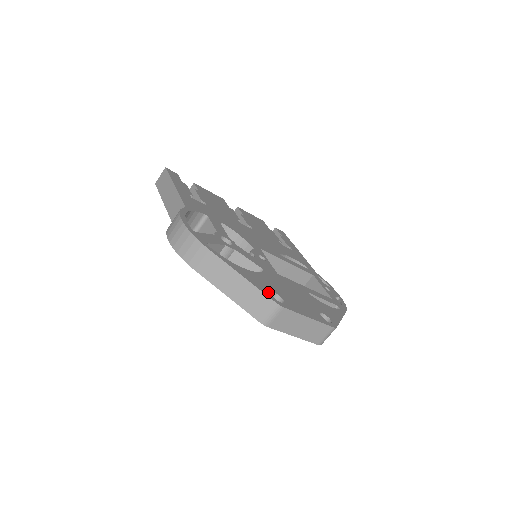
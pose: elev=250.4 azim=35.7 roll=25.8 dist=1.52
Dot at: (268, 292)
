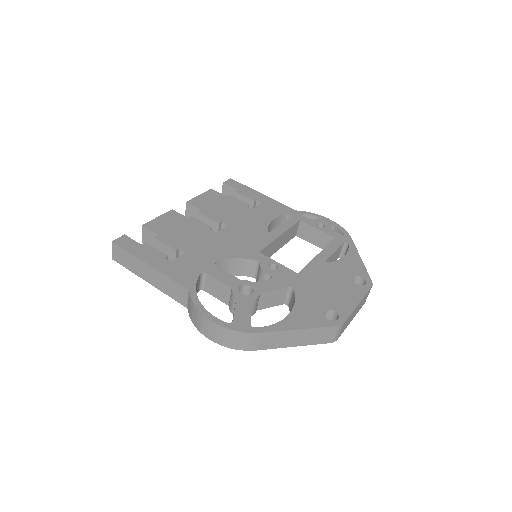
Dot at: (323, 320)
